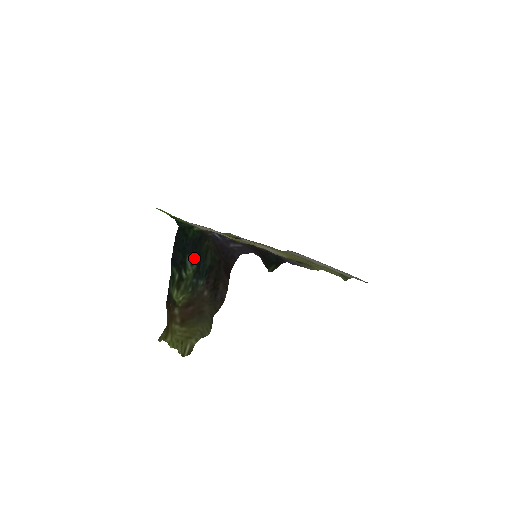
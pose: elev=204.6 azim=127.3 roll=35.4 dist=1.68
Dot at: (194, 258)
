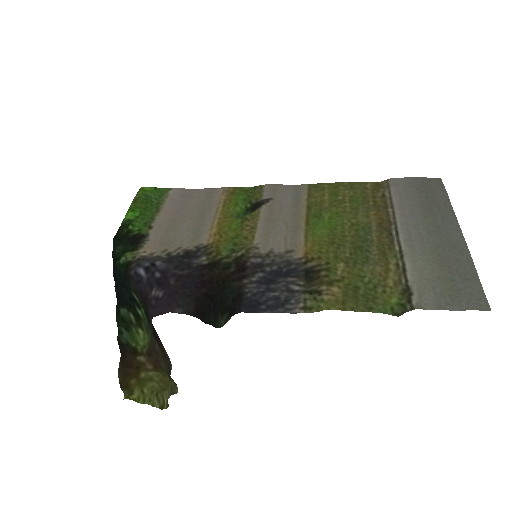
Dot at: occluded
